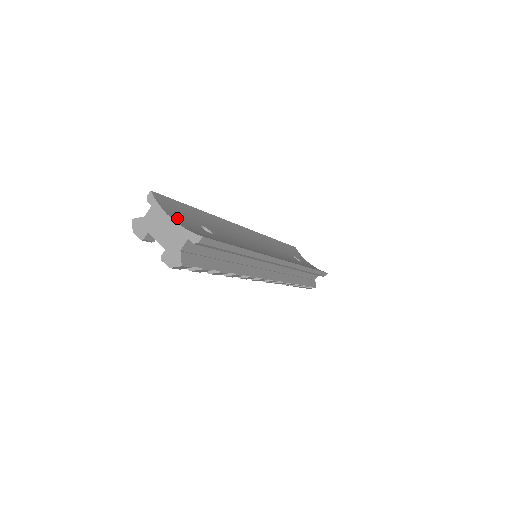
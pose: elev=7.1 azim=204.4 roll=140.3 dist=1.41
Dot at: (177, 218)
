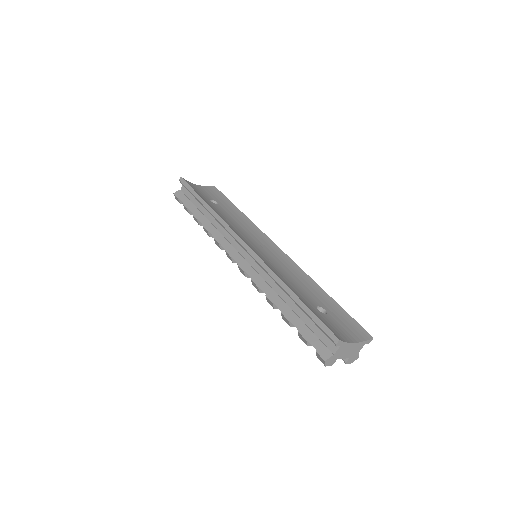
Dot at: (344, 335)
